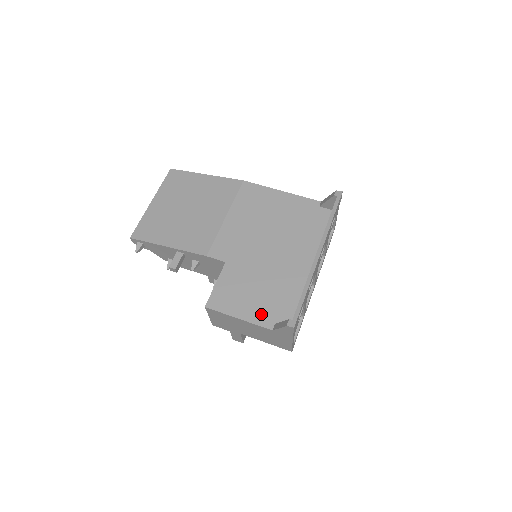
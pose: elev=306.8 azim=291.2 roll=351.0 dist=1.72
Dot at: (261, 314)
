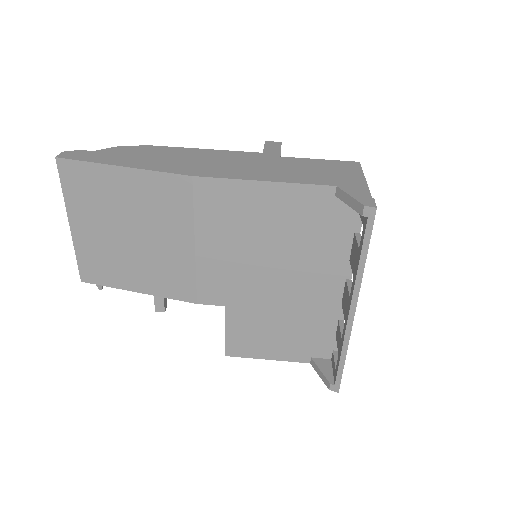
Dot at: (292, 352)
